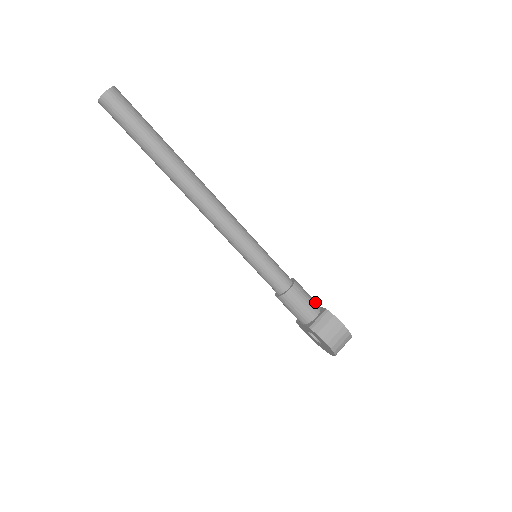
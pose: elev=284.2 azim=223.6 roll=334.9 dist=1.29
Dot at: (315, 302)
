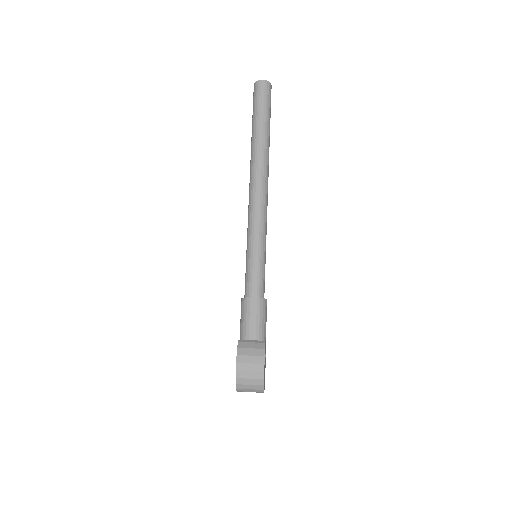
Dot at: (264, 332)
